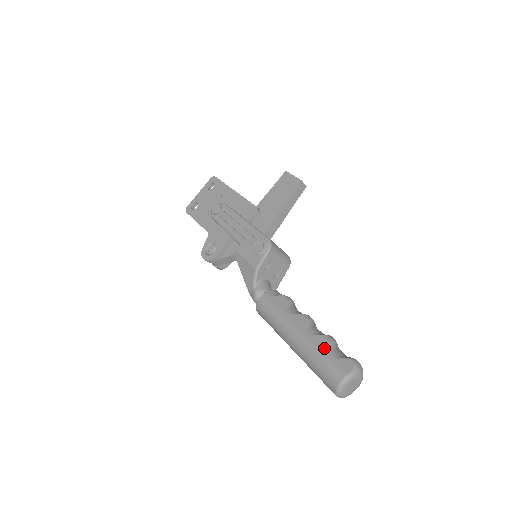
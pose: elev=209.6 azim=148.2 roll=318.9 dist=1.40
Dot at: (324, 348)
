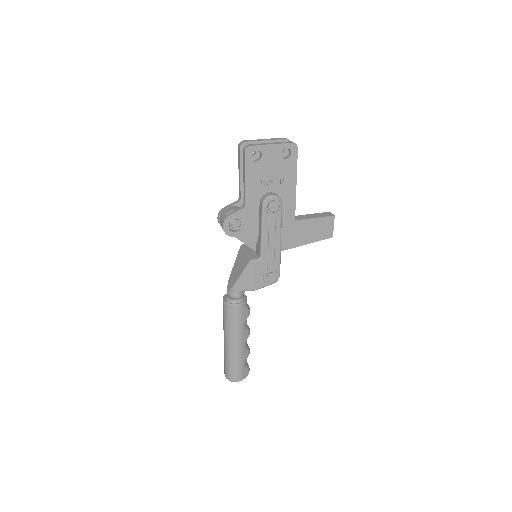
Dot at: (244, 360)
